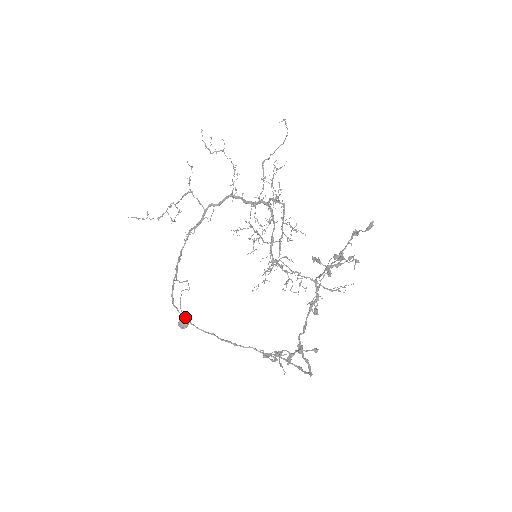
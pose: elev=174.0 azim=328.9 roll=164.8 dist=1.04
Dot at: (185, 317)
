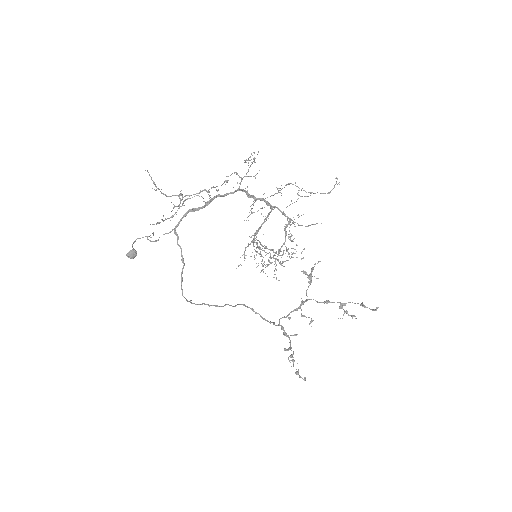
Dot at: (134, 249)
